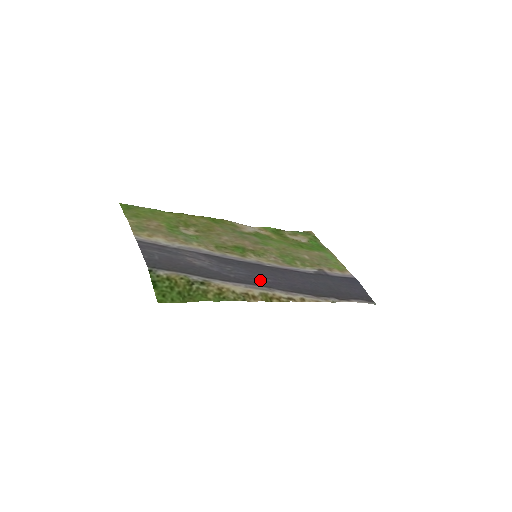
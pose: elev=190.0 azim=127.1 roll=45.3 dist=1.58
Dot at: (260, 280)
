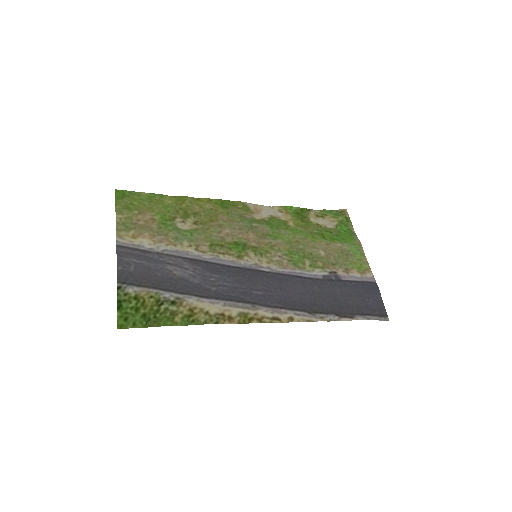
Dot at: (246, 293)
